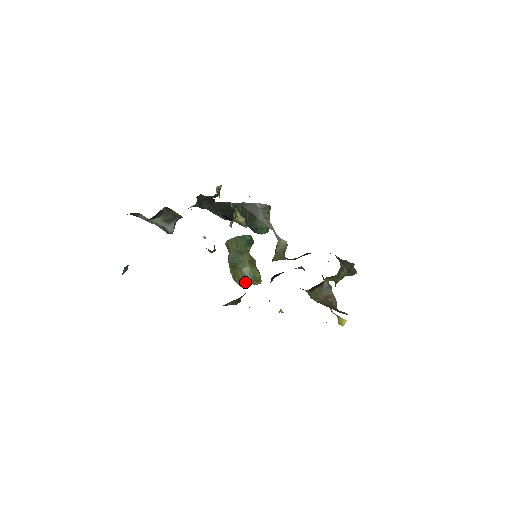
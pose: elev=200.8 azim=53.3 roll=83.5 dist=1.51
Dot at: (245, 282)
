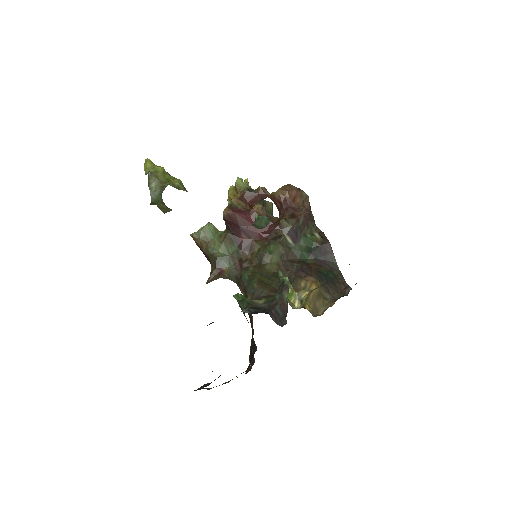
Dot at: occluded
